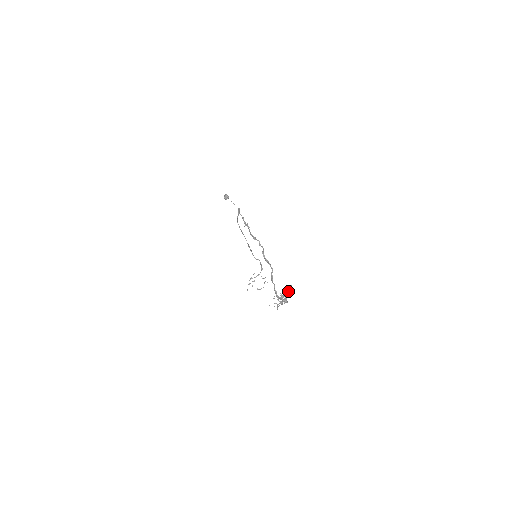
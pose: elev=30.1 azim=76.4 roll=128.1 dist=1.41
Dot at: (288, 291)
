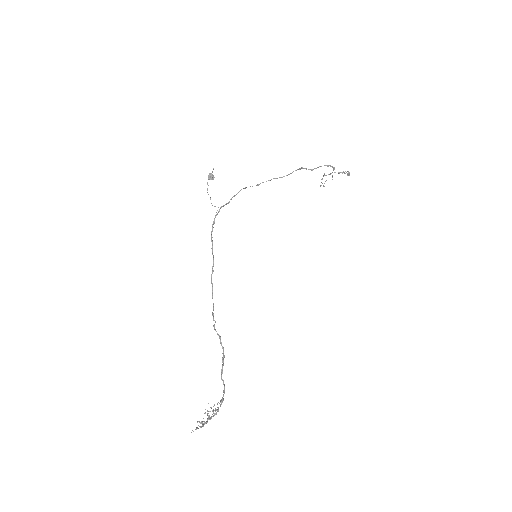
Dot at: (208, 415)
